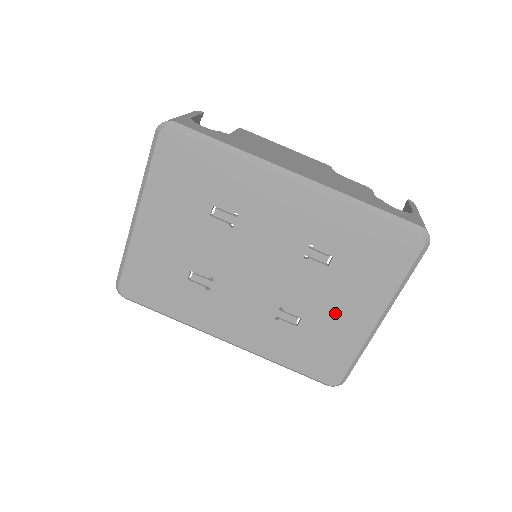
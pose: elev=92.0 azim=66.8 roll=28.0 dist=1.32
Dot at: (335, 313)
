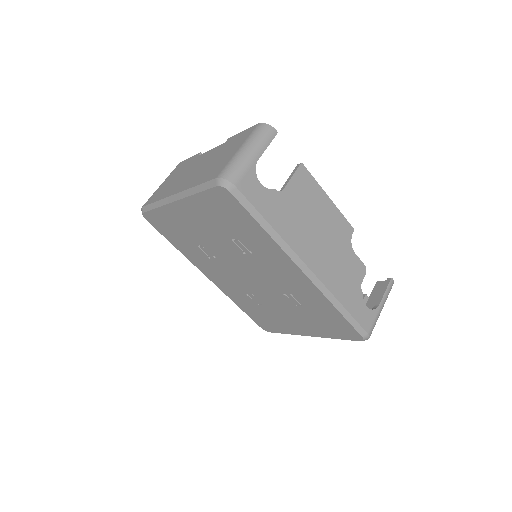
Dot at: (286, 318)
